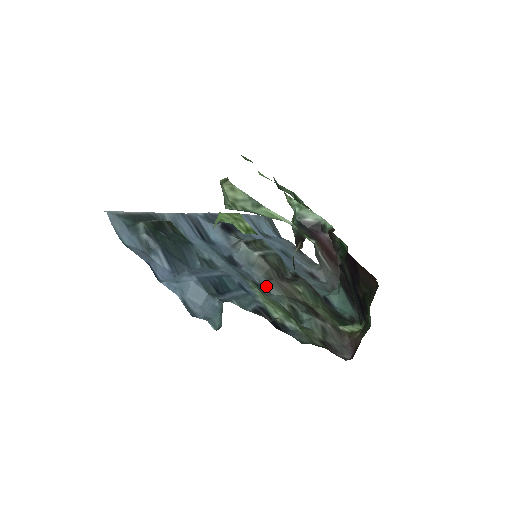
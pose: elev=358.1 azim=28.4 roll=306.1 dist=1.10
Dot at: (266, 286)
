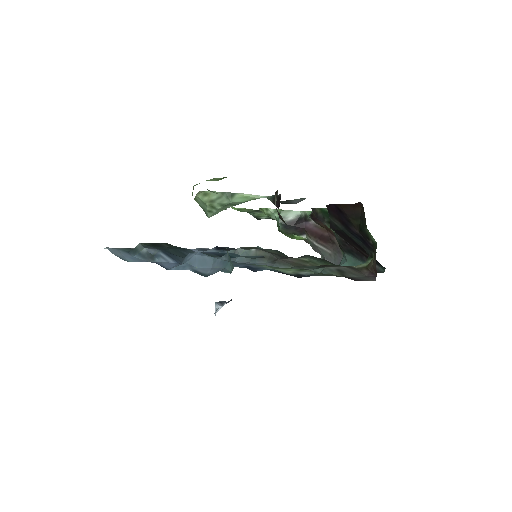
Dot at: occluded
